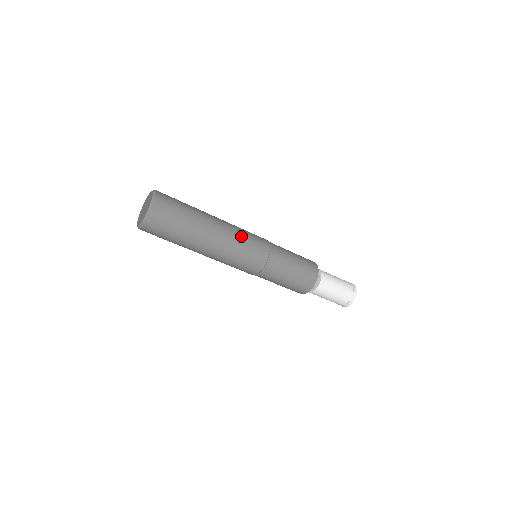
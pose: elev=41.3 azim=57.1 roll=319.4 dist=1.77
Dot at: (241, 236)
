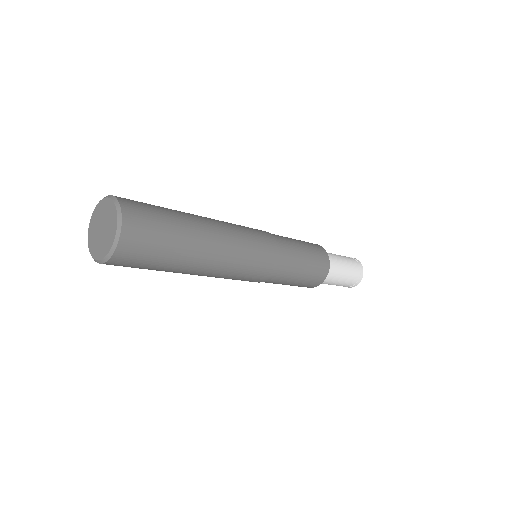
Dot at: (241, 230)
